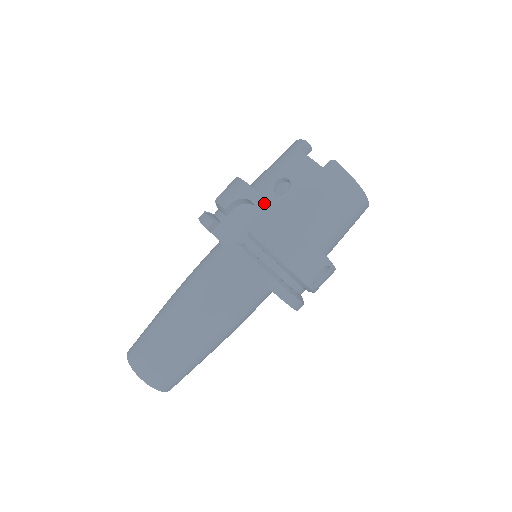
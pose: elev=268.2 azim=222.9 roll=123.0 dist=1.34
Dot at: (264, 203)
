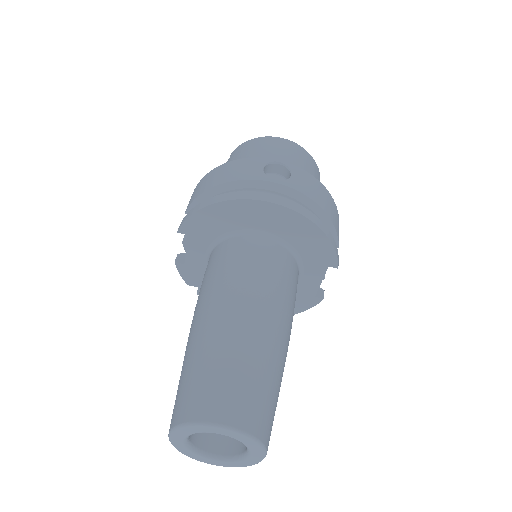
Dot at: occluded
